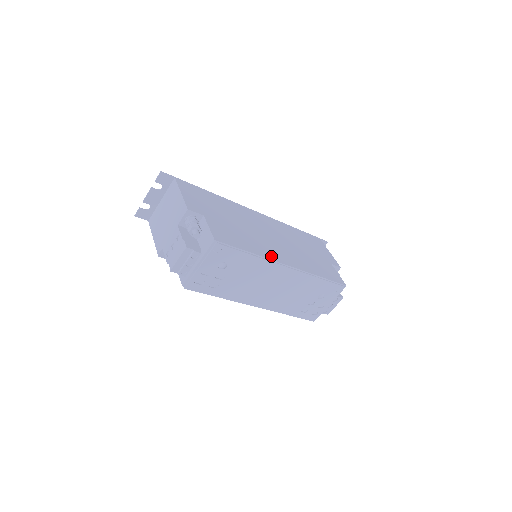
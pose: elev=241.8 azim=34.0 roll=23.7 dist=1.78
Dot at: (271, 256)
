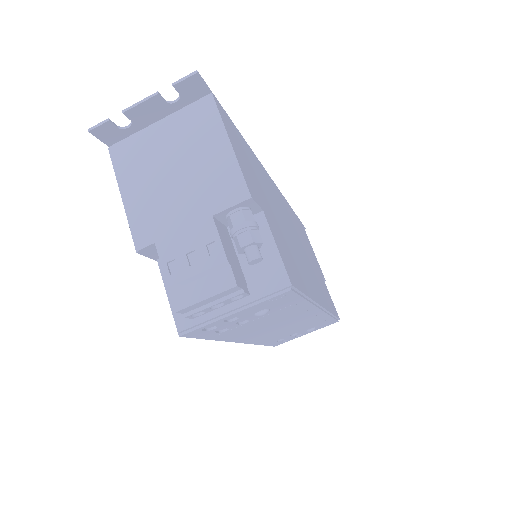
Dot at: (314, 293)
